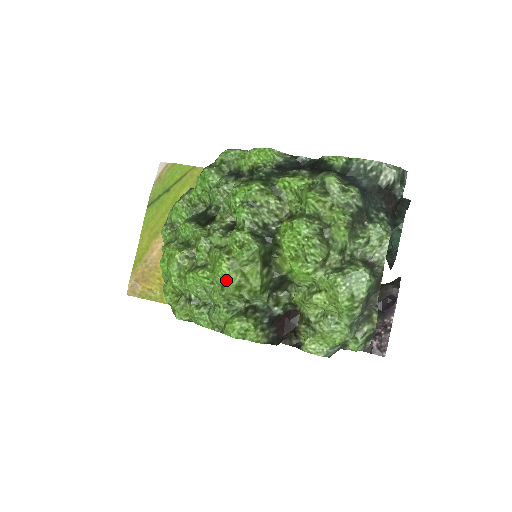
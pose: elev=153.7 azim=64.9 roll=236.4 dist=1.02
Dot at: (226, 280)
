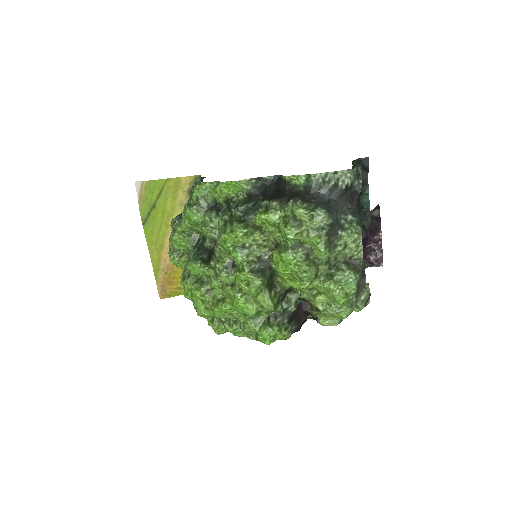
Dot at: (246, 311)
